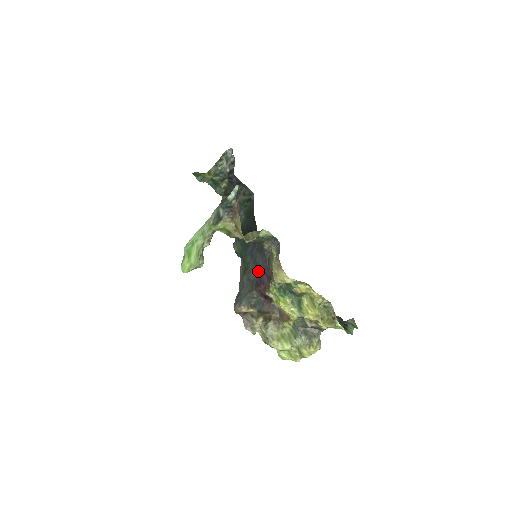
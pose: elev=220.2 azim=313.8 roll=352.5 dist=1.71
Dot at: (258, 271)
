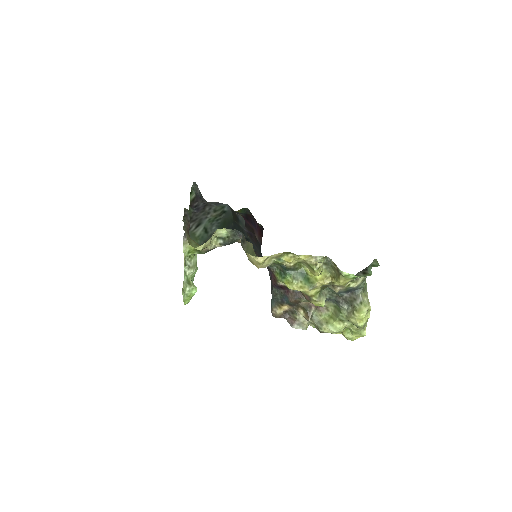
Dot at: occluded
